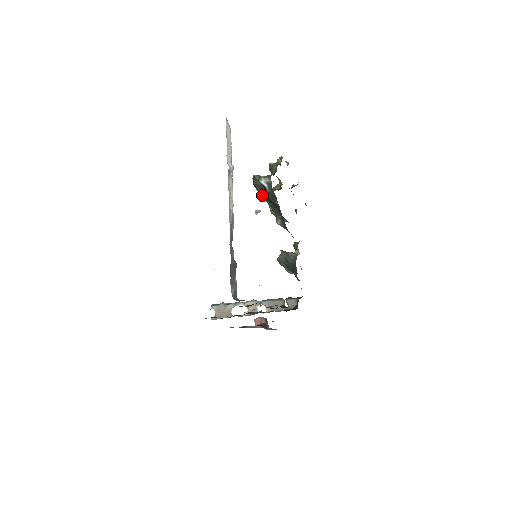
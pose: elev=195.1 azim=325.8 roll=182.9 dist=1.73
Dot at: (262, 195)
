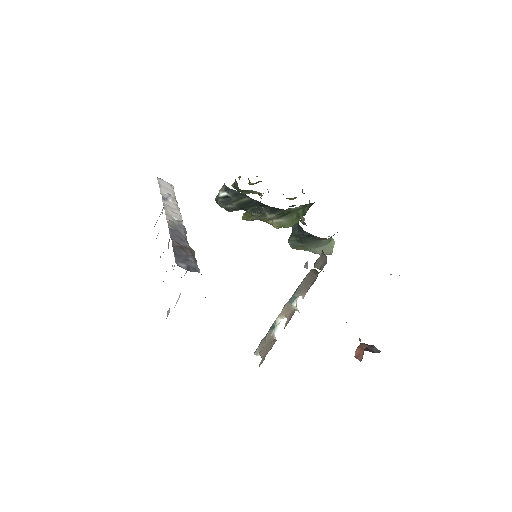
Dot at: (250, 218)
